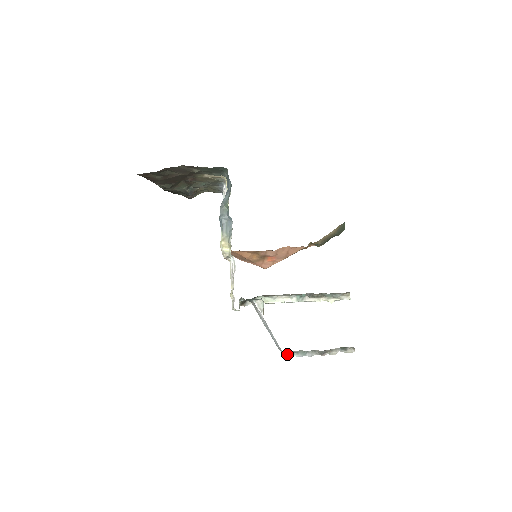
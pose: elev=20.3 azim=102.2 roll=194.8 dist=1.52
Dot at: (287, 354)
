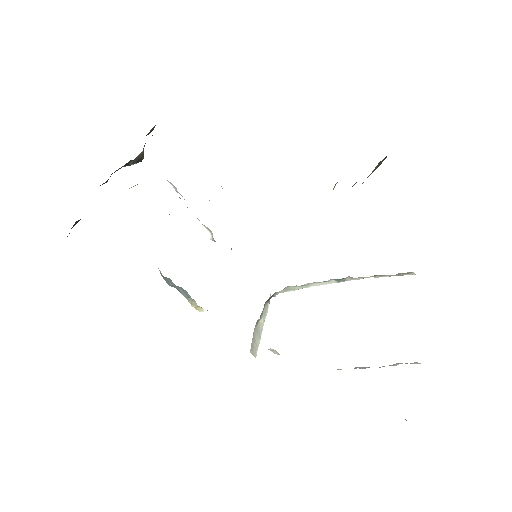
Dot at: occluded
